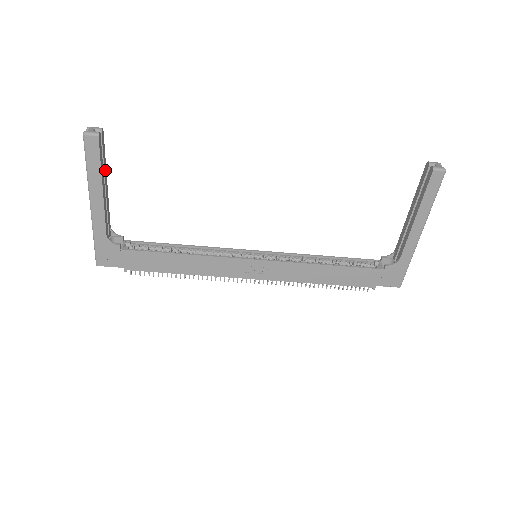
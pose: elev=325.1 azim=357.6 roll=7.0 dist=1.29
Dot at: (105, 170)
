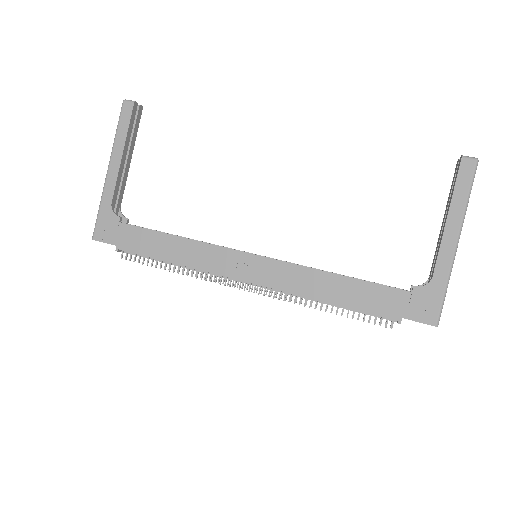
Dot at: (133, 144)
